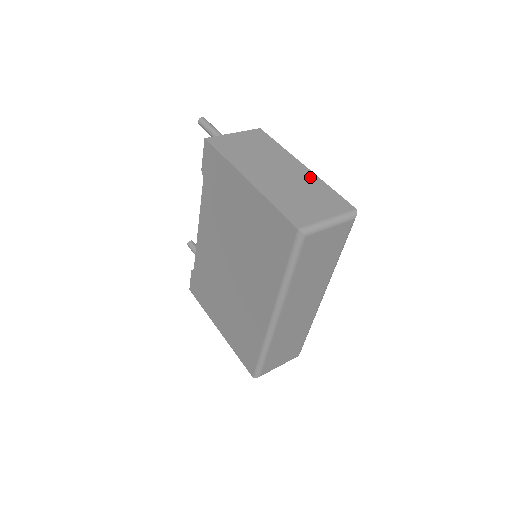
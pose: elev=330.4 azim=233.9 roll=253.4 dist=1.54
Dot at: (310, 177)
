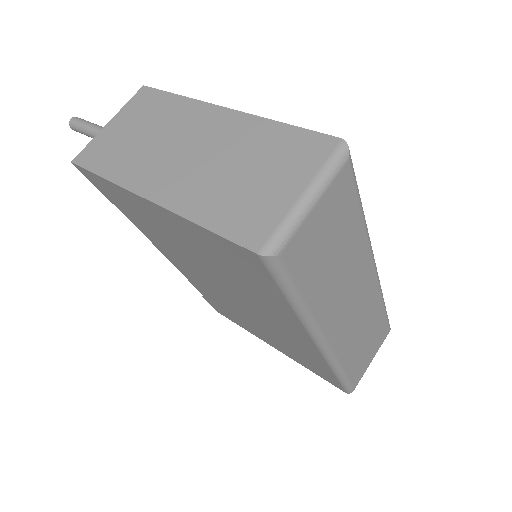
Dot at: (243, 125)
